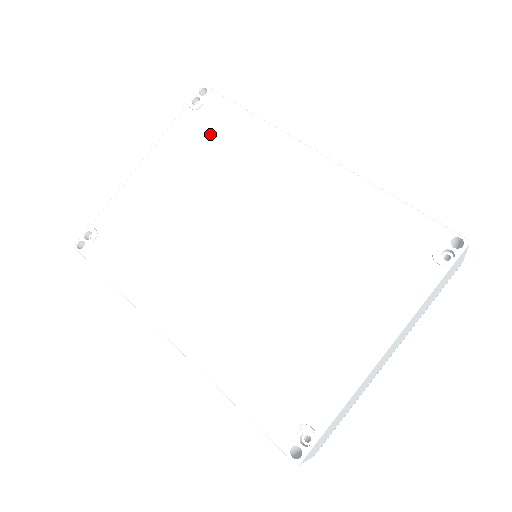
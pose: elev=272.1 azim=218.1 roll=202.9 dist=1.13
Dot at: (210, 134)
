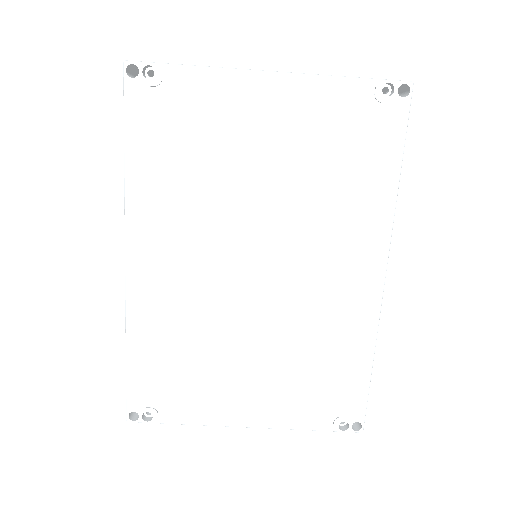
Dot at: (354, 143)
